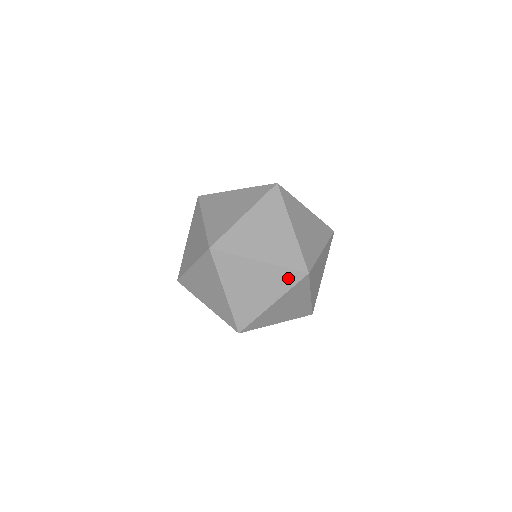
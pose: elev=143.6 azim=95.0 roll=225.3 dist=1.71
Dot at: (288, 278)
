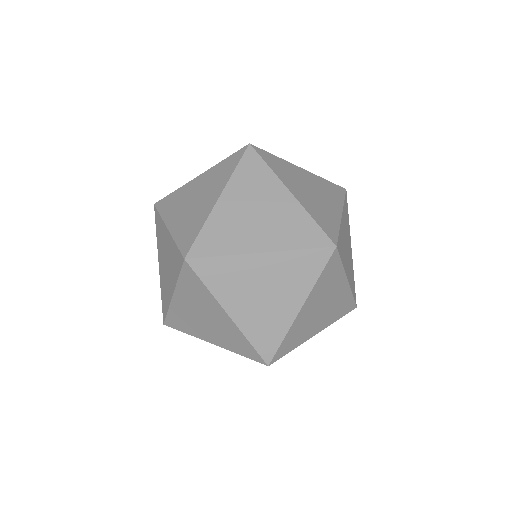
Dot at: occluded
